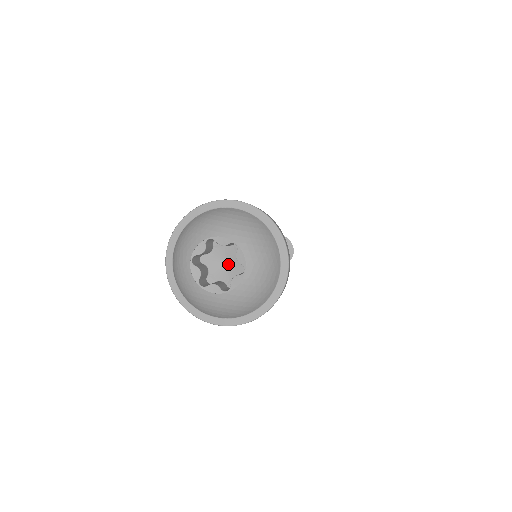
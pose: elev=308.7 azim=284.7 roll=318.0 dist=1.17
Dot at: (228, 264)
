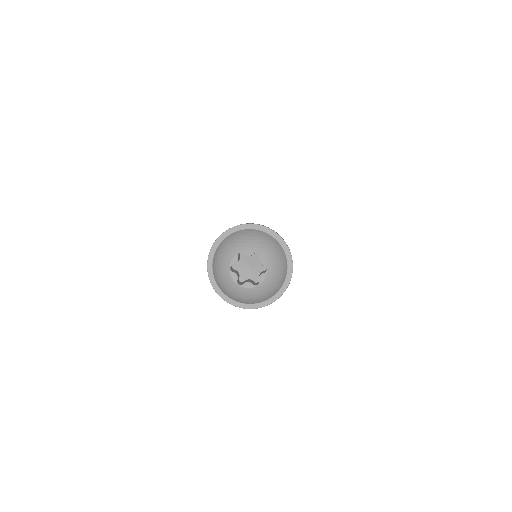
Dot at: (251, 267)
